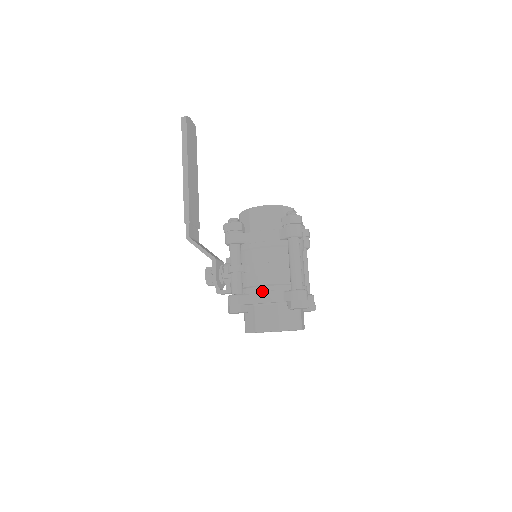
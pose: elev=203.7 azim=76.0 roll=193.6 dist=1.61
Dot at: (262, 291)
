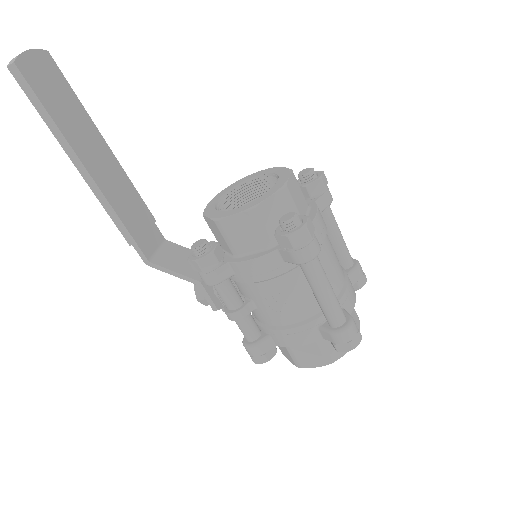
Dot at: (287, 335)
